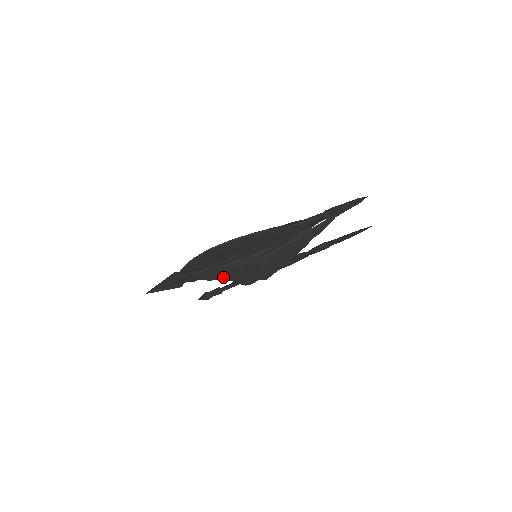
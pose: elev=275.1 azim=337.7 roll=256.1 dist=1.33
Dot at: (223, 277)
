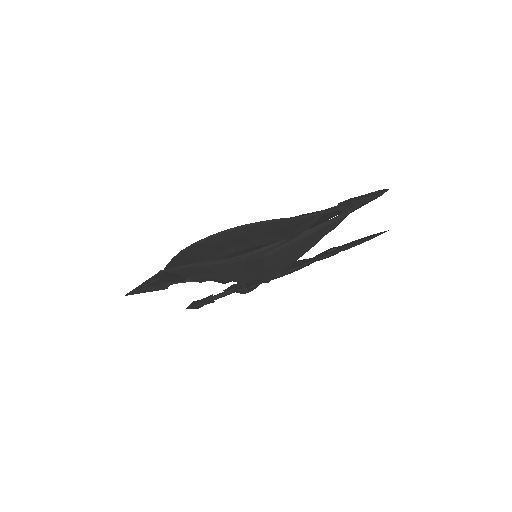
Dot at: (217, 275)
